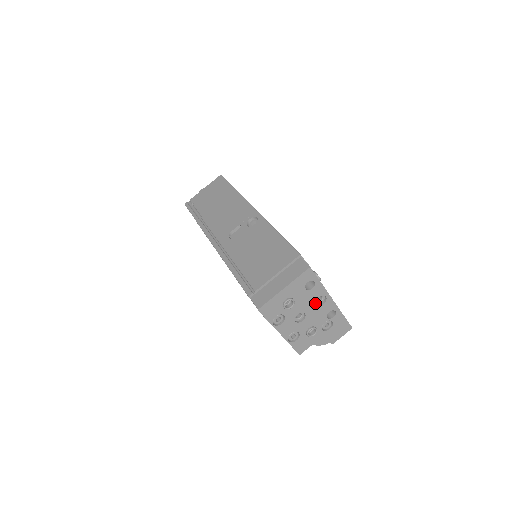
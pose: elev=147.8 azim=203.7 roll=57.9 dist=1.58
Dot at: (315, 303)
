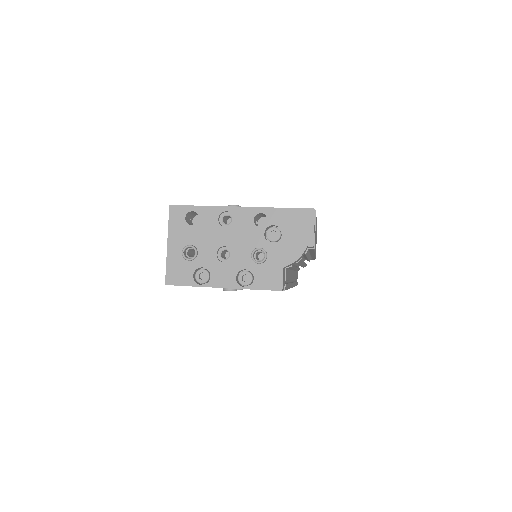
Dot at: (223, 228)
